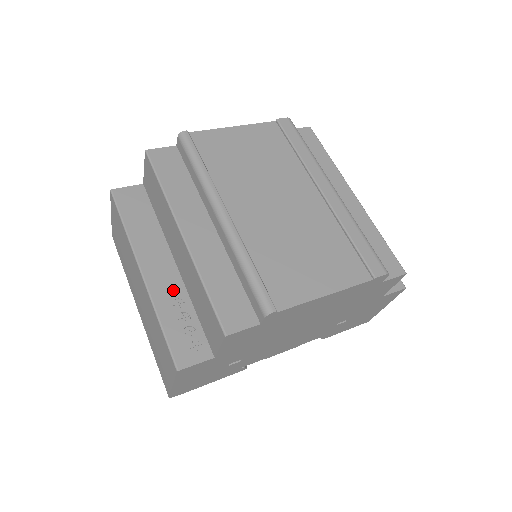
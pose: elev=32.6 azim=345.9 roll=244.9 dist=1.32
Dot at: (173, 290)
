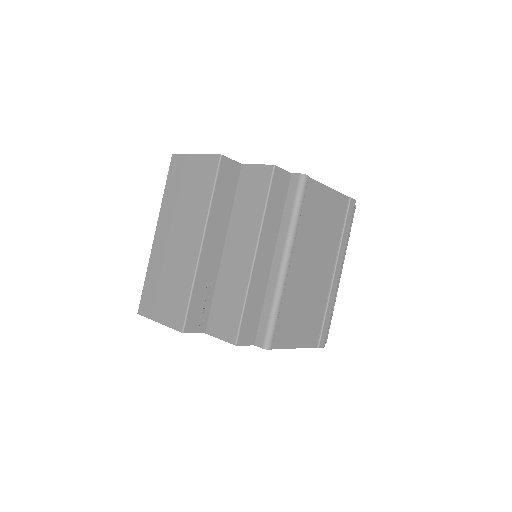
Dot at: (211, 270)
